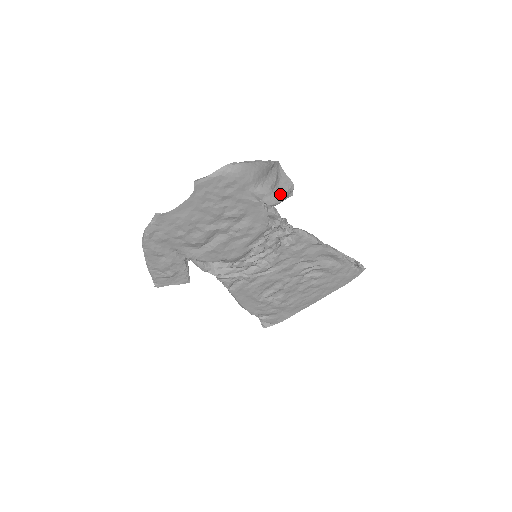
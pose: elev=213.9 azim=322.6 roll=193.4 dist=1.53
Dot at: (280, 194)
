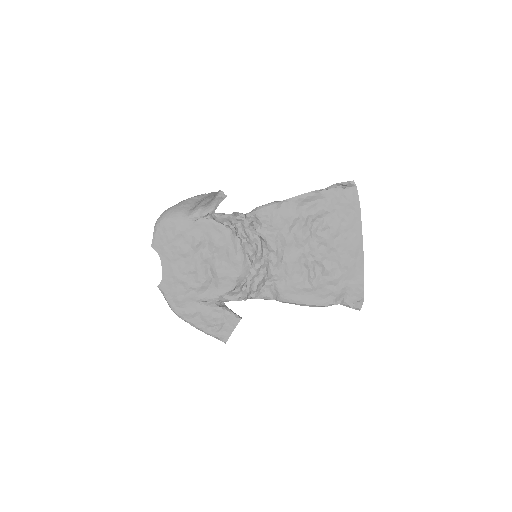
Dot at: (211, 203)
